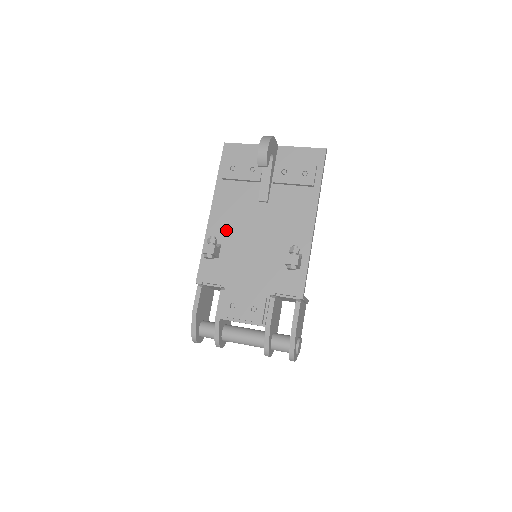
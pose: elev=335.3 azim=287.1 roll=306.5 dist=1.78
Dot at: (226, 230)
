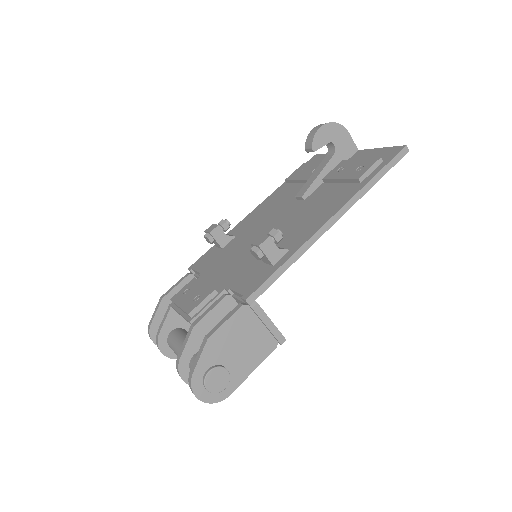
Dot at: (250, 225)
